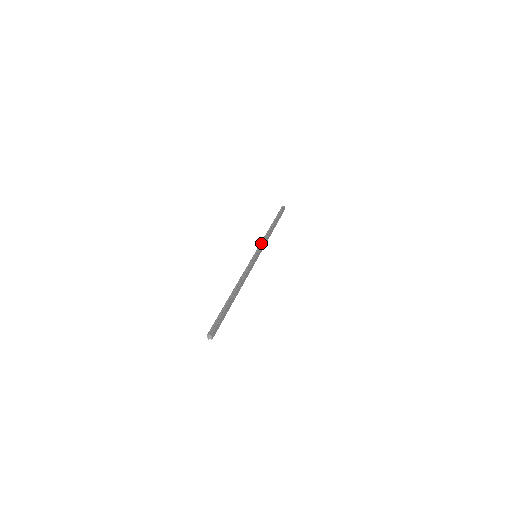
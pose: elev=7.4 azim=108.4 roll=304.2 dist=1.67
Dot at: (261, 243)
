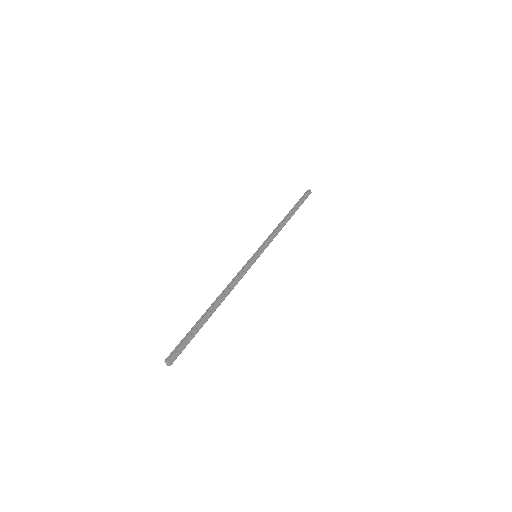
Dot at: (266, 239)
